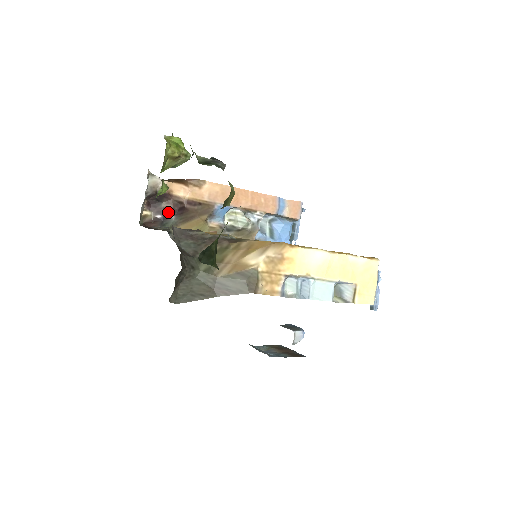
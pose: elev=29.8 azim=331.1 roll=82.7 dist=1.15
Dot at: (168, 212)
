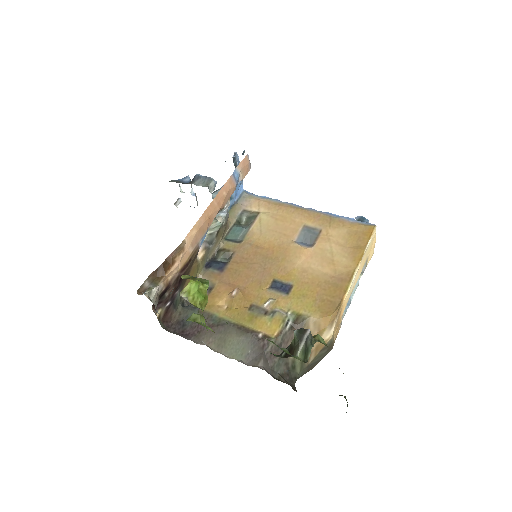
Dot at: (172, 293)
